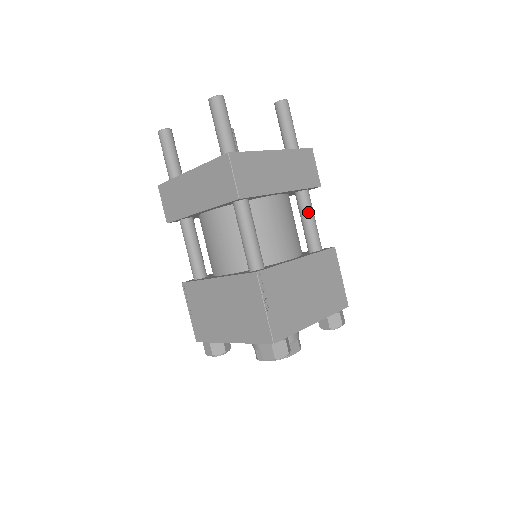
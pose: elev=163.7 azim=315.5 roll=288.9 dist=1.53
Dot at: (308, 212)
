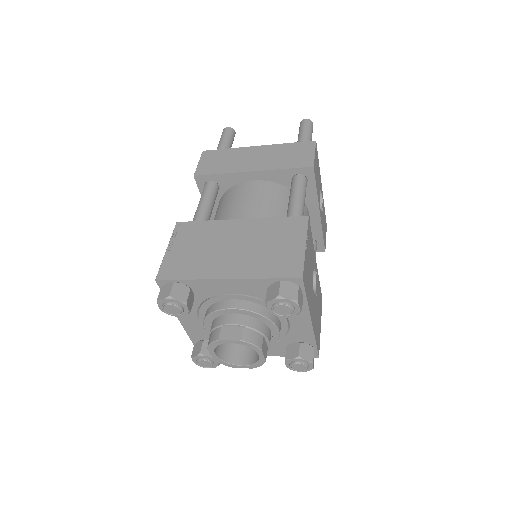
Dot at: (292, 192)
